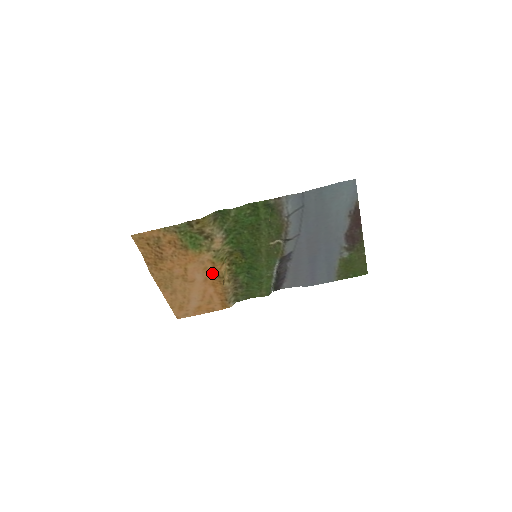
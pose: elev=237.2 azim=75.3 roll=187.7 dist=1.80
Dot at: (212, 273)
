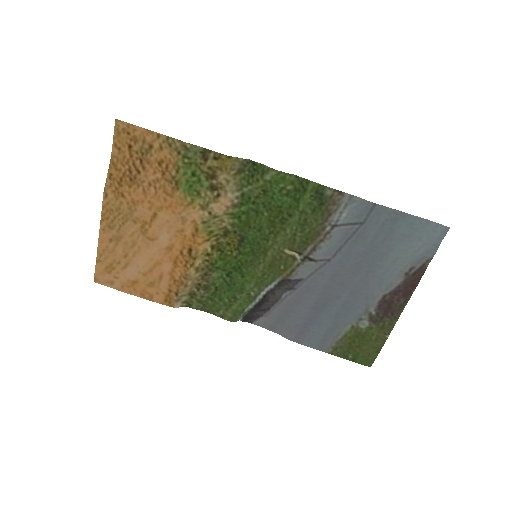
Dot at: (185, 243)
